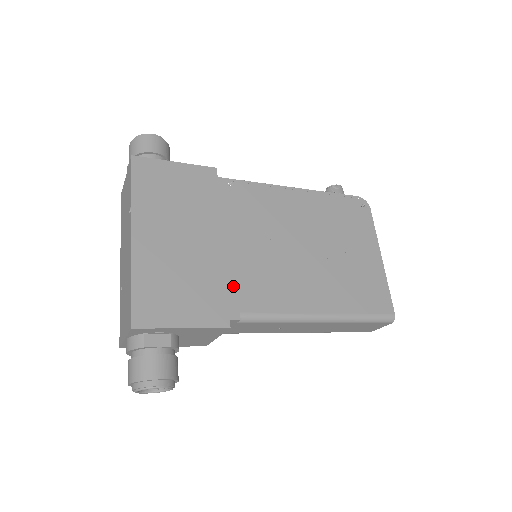
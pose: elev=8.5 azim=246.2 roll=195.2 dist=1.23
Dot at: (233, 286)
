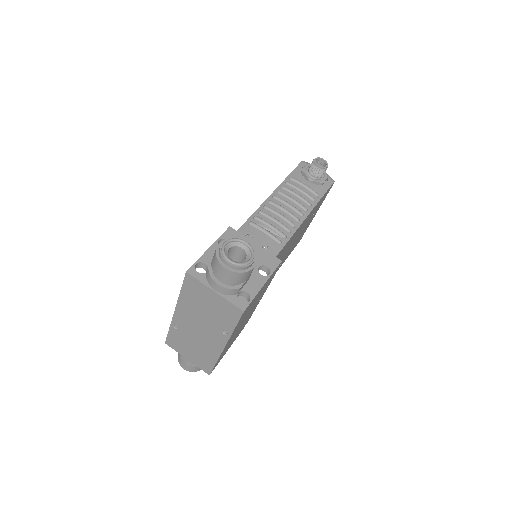
Dot at: occluded
